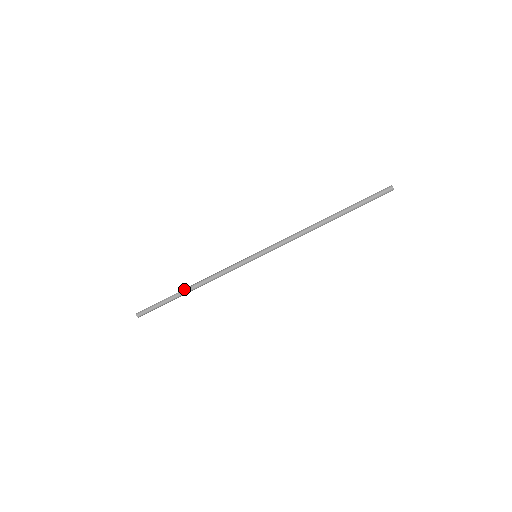
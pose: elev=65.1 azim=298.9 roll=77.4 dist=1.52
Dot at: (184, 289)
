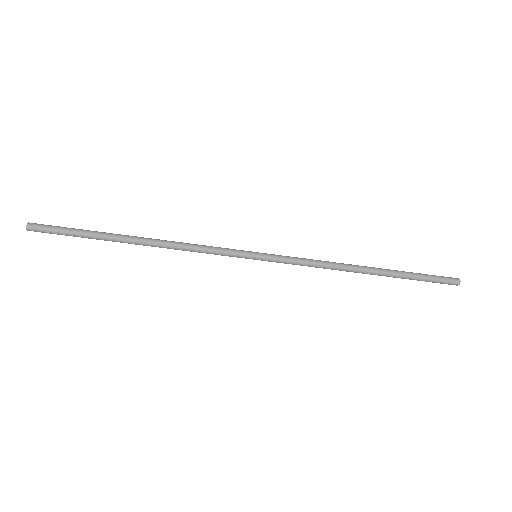
Dot at: (128, 235)
